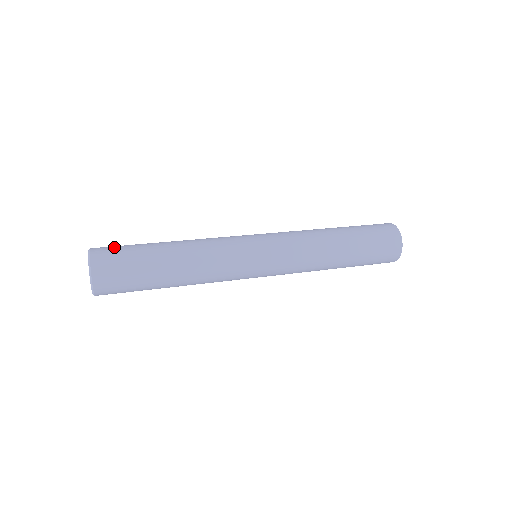
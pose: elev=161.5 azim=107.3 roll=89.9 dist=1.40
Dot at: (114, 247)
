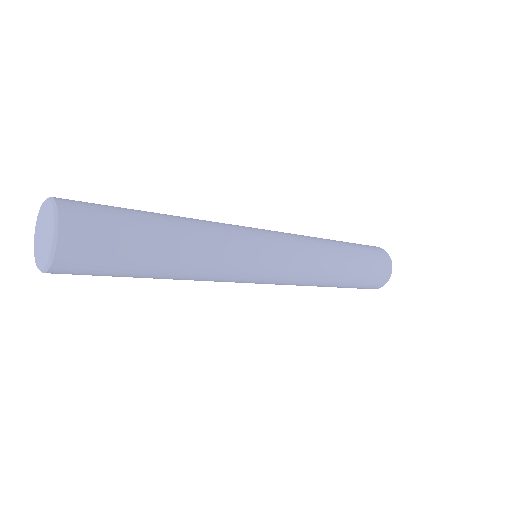
Dot at: occluded
